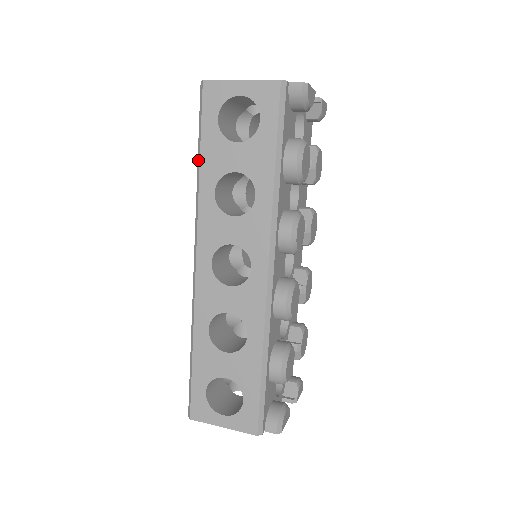
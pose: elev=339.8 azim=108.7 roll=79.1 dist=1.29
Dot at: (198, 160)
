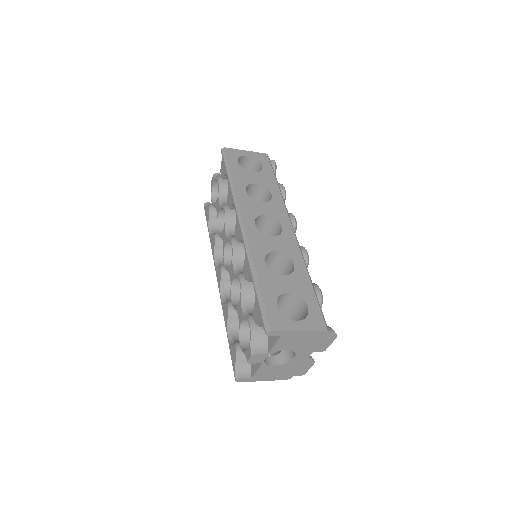
Dot at: (230, 178)
